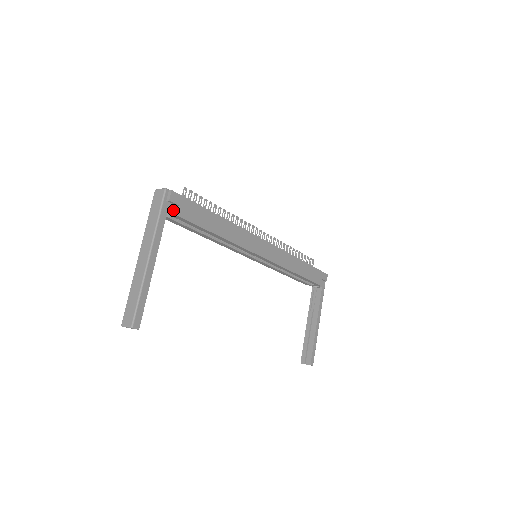
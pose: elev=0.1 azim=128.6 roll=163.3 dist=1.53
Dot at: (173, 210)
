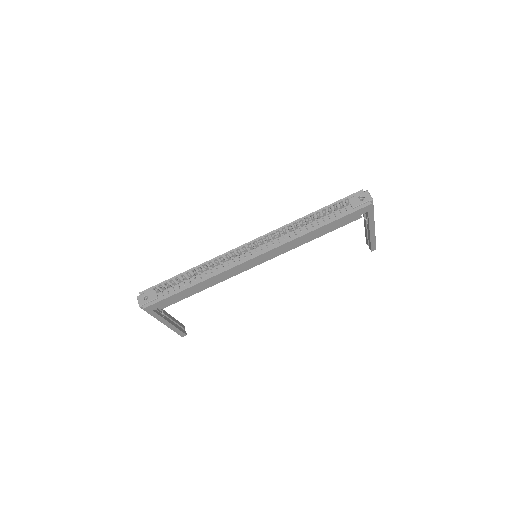
Dot at: occluded
